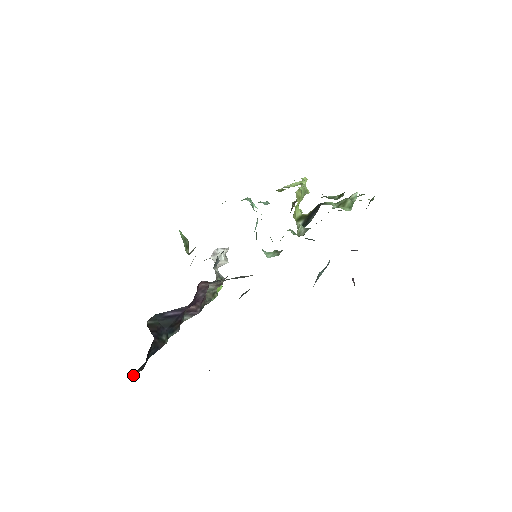
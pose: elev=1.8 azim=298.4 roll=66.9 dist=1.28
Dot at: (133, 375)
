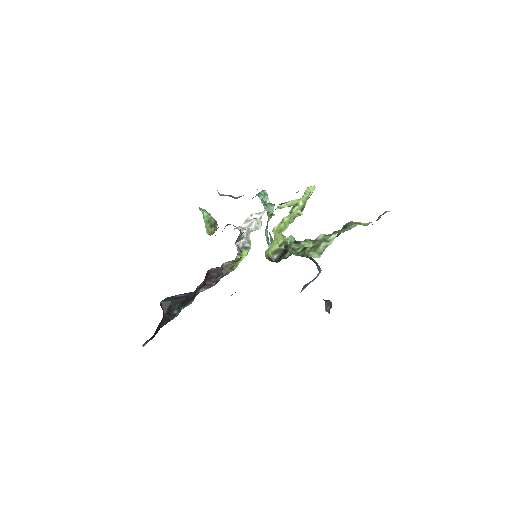
Dot at: (143, 344)
